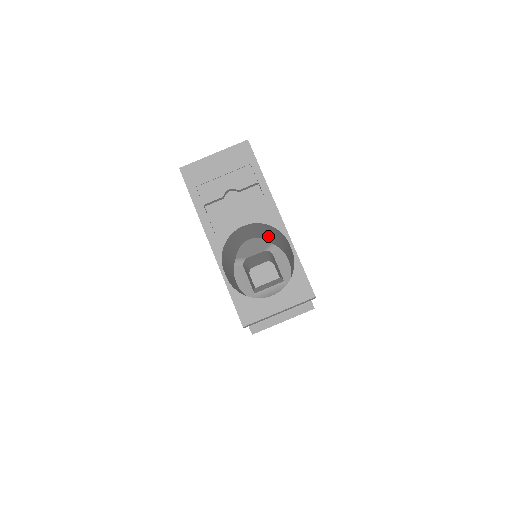
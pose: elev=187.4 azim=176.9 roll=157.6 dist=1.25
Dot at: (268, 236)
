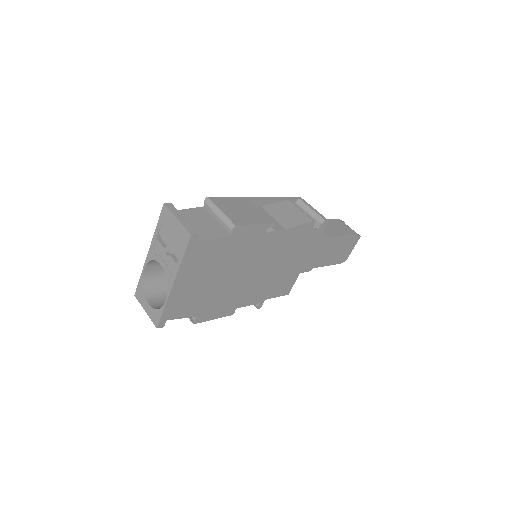
Dot at: occluded
